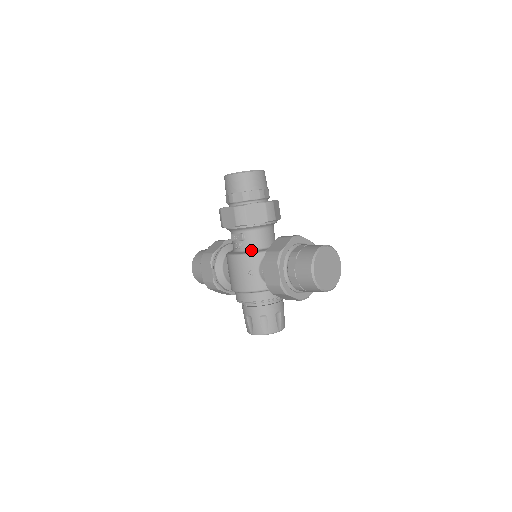
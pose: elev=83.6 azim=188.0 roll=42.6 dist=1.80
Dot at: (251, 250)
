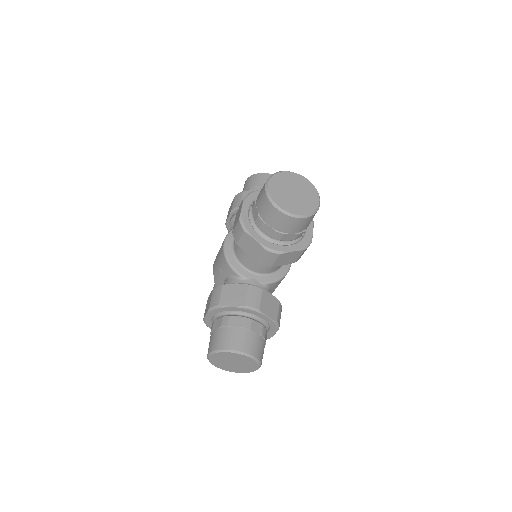
Dot at: (236, 258)
